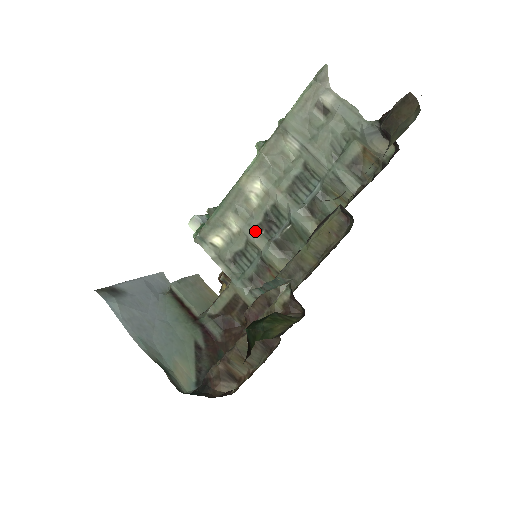
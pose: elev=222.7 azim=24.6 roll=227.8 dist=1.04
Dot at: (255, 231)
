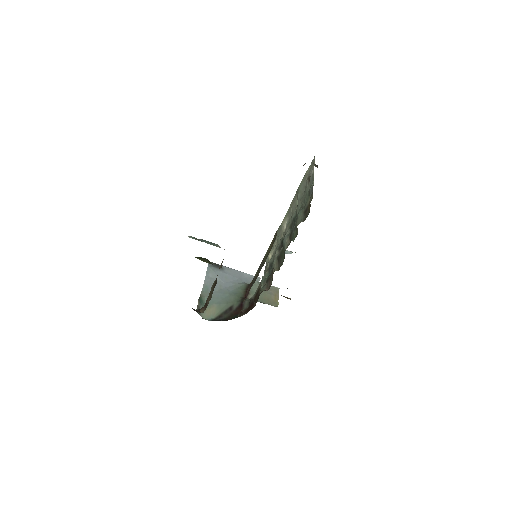
Dot at: (277, 251)
